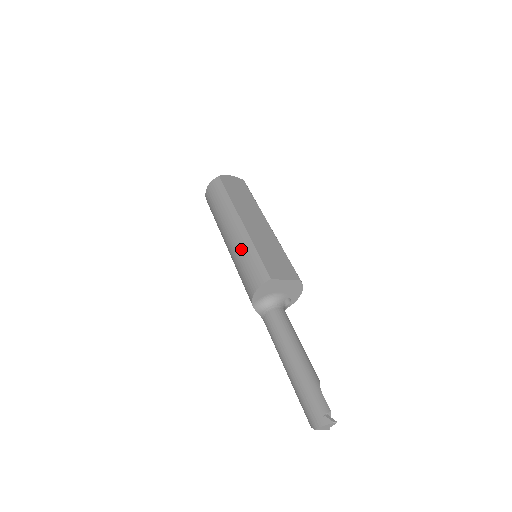
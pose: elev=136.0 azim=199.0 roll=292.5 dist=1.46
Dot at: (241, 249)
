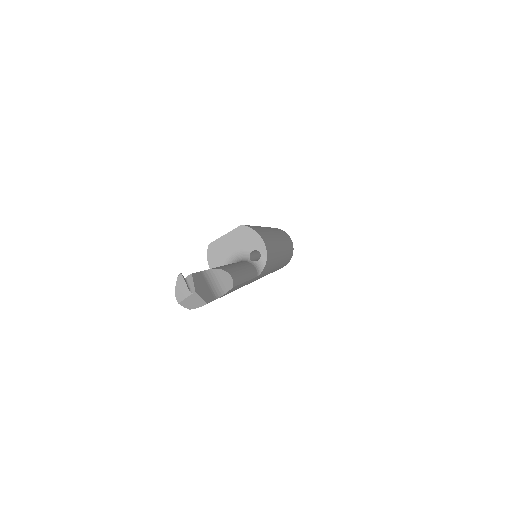
Dot at: occluded
